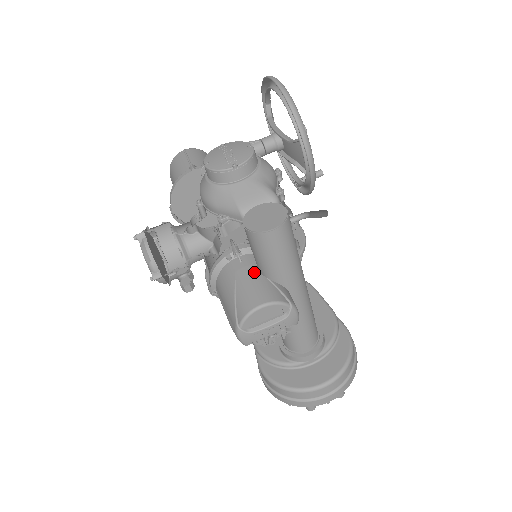
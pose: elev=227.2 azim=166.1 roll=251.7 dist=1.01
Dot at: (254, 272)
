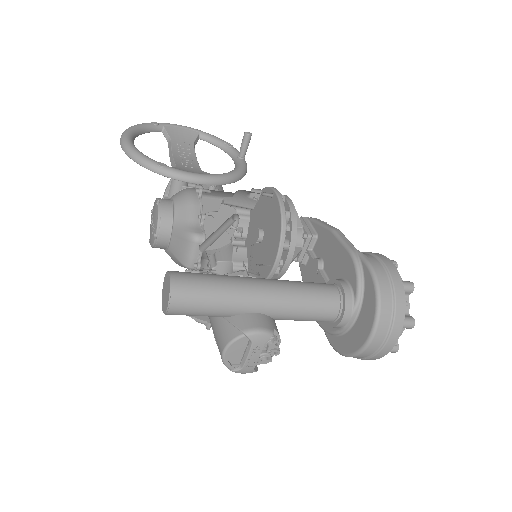
Dot at: occluded
